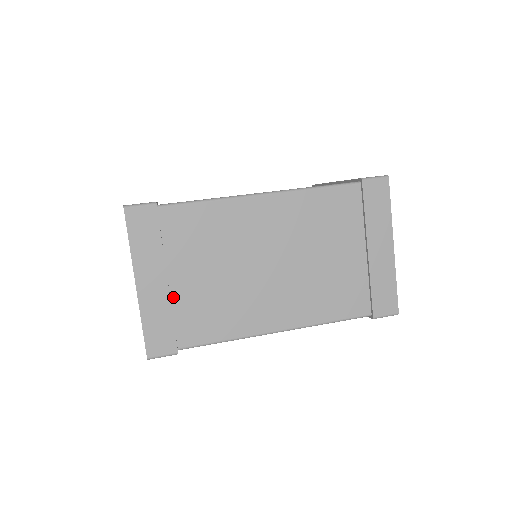
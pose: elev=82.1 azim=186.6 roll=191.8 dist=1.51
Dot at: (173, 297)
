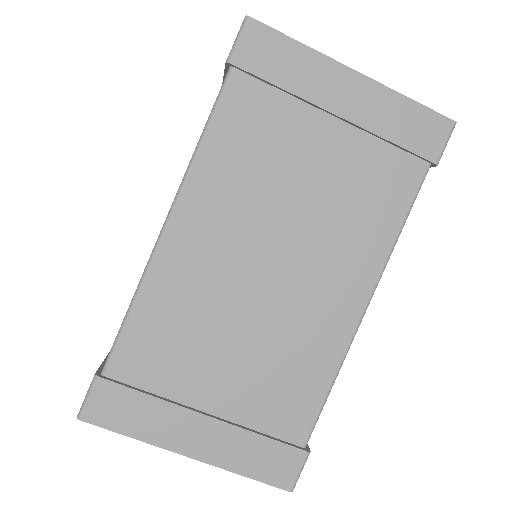
Dot at: (234, 419)
